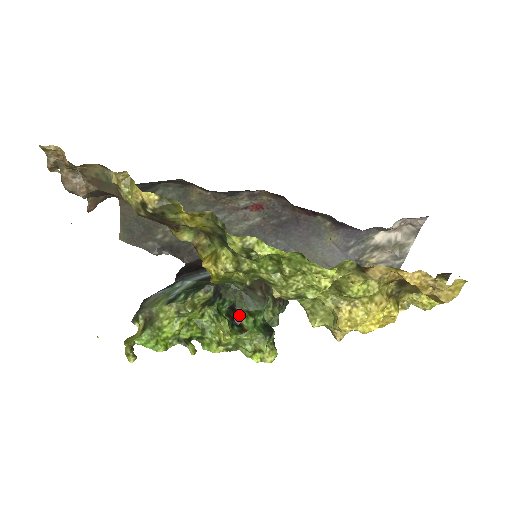
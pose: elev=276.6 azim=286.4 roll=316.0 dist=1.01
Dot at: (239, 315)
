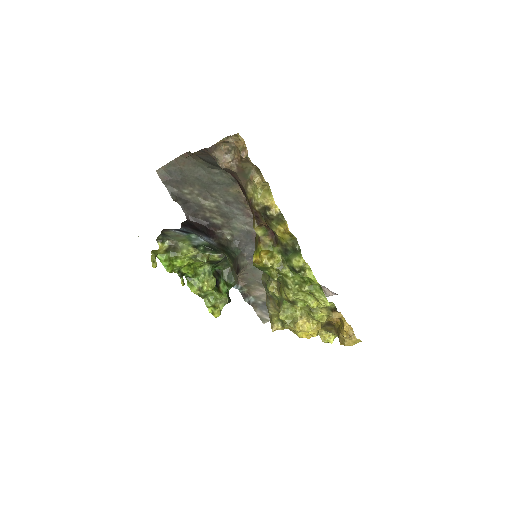
Dot at: (221, 280)
